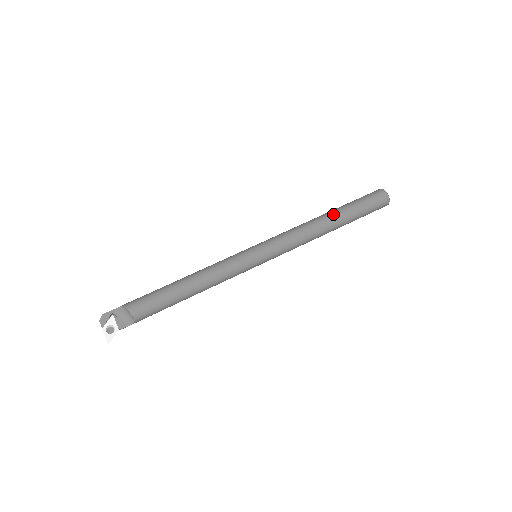
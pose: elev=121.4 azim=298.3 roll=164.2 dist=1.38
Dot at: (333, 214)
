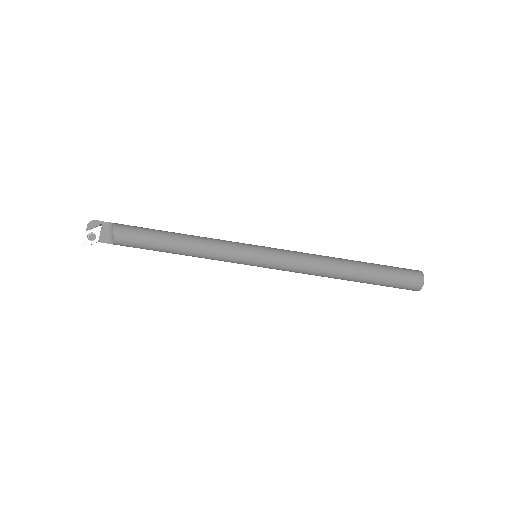
Dot at: (354, 265)
